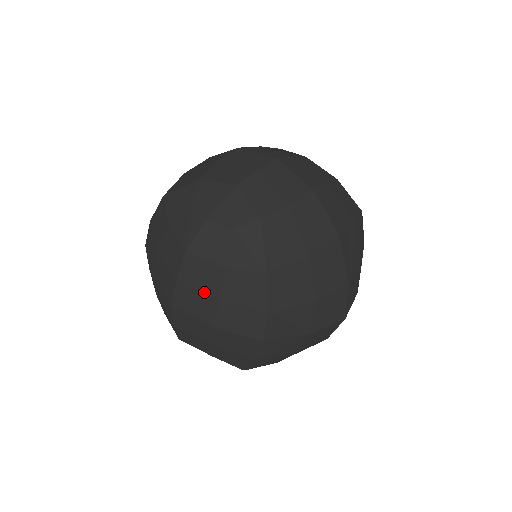
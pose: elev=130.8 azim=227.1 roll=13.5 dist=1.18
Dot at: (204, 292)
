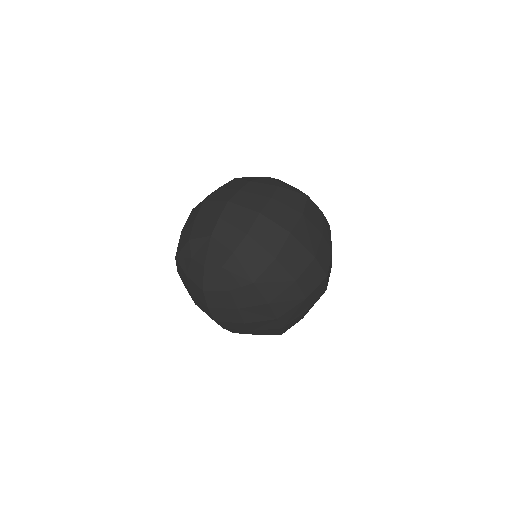
Dot at: (226, 308)
